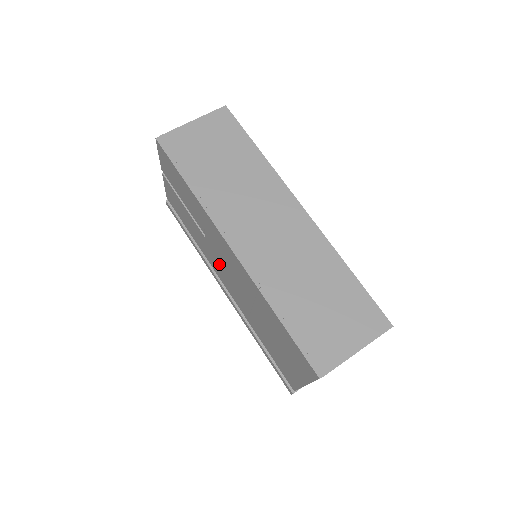
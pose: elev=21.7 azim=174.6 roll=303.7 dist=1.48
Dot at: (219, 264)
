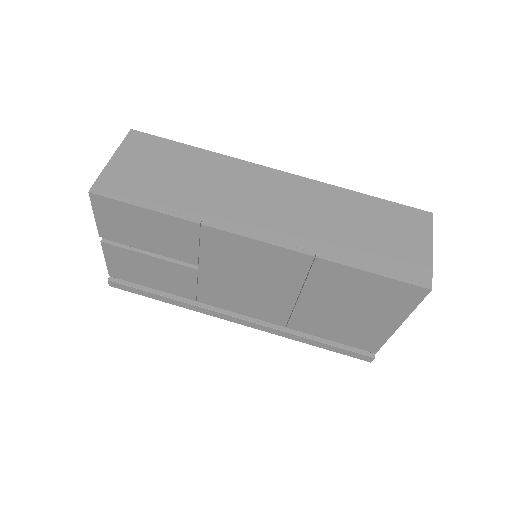
Dot at: (228, 288)
